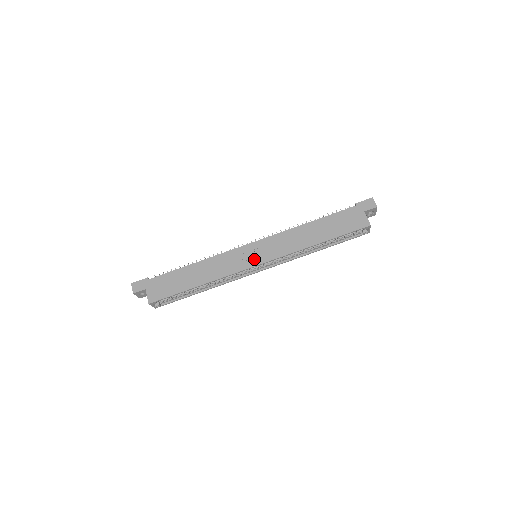
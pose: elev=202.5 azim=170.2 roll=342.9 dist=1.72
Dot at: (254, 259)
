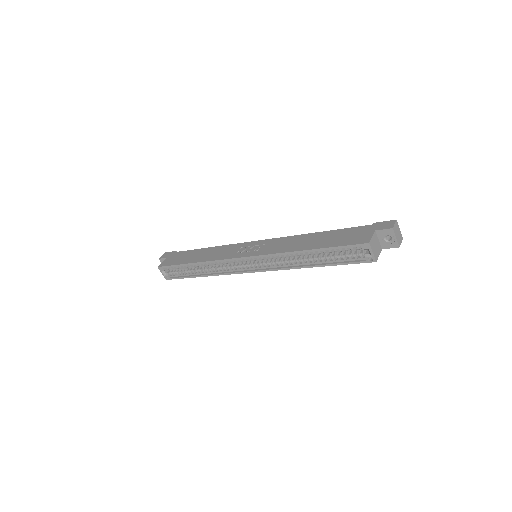
Dot at: (246, 252)
